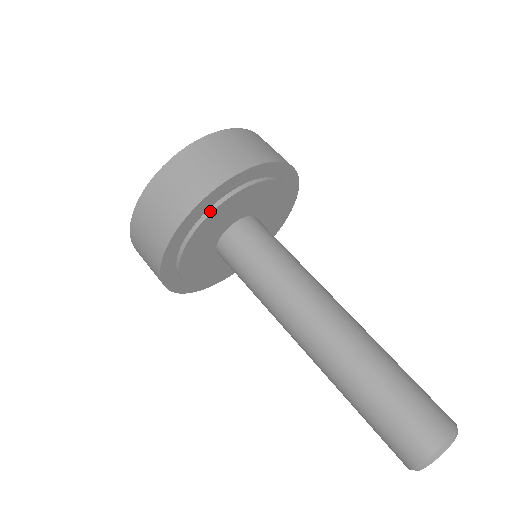
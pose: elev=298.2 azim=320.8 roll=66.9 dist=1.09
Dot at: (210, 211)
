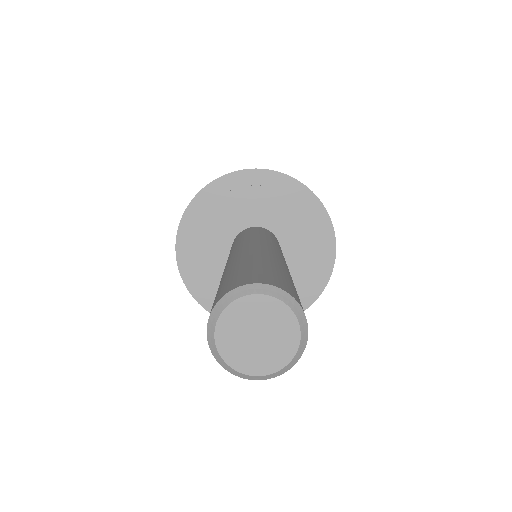
Dot at: (202, 214)
